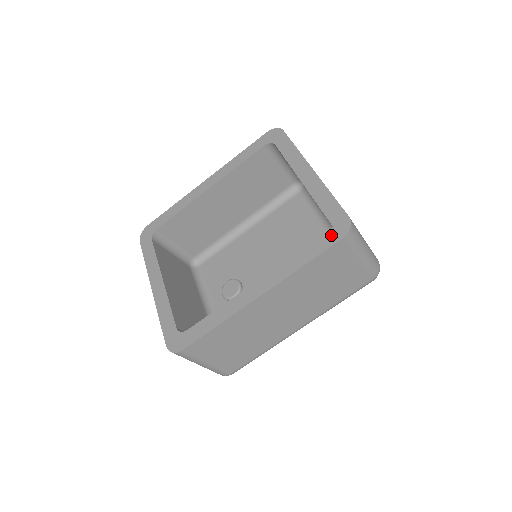
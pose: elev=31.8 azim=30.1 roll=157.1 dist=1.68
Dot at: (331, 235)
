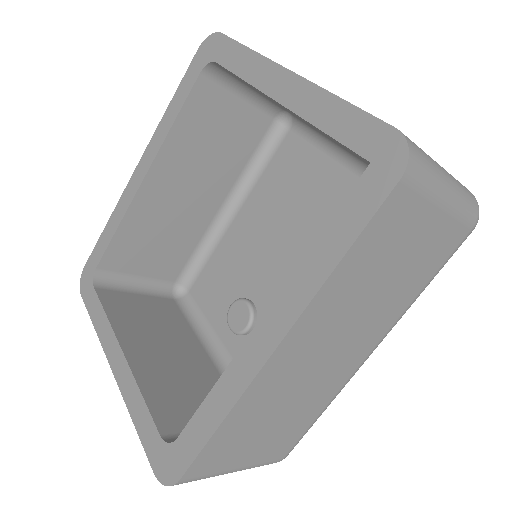
Dot at: (372, 181)
